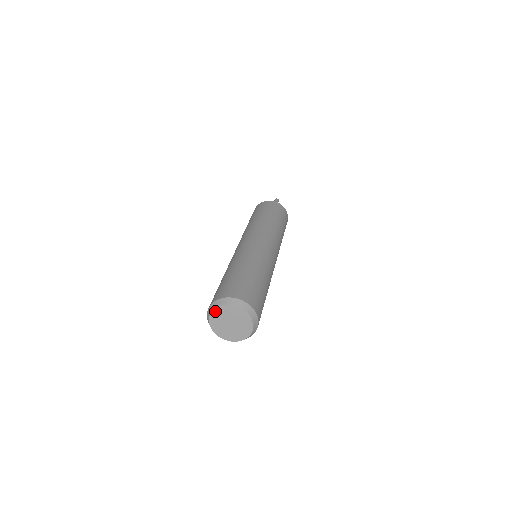
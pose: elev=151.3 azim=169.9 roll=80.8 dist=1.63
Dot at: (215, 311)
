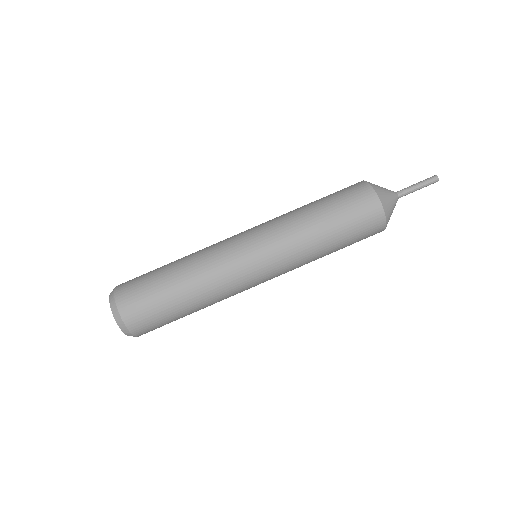
Dot at: occluded
